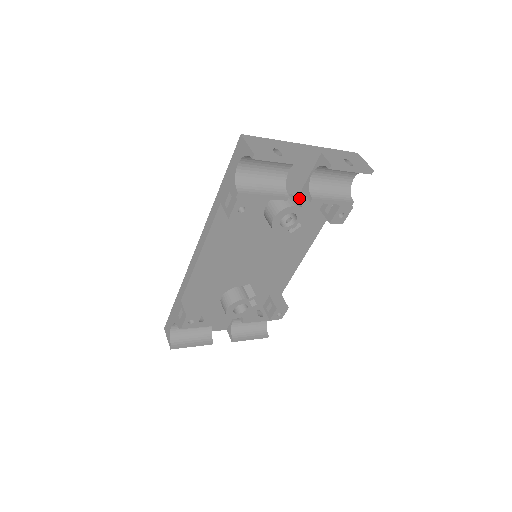
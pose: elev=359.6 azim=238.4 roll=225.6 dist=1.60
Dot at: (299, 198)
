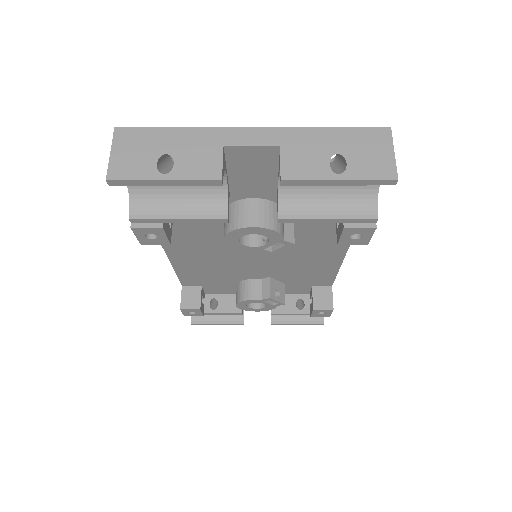
Dot at: occluded
